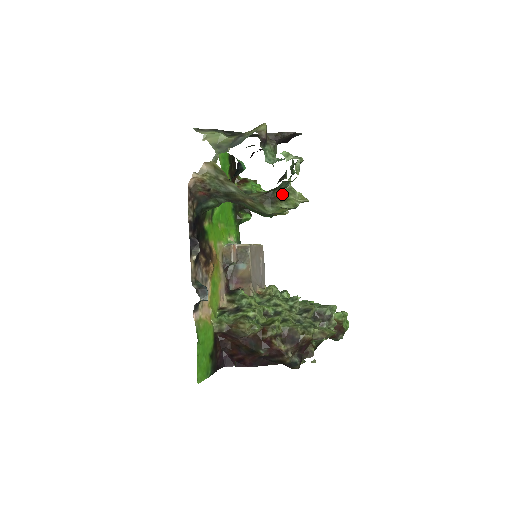
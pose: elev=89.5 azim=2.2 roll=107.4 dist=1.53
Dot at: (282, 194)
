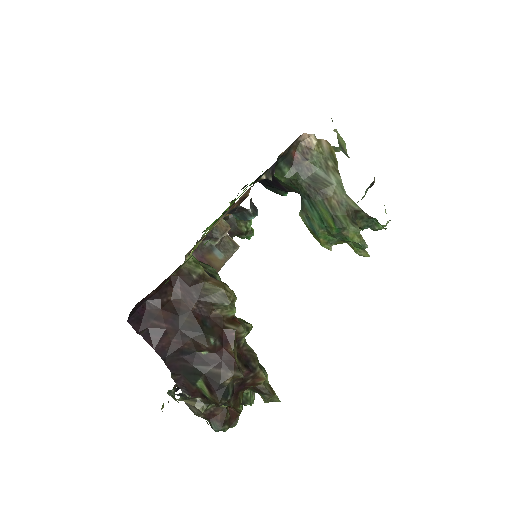
Dot at: occluded
